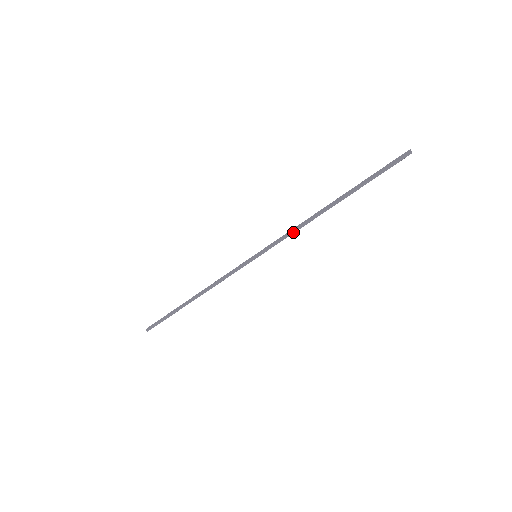
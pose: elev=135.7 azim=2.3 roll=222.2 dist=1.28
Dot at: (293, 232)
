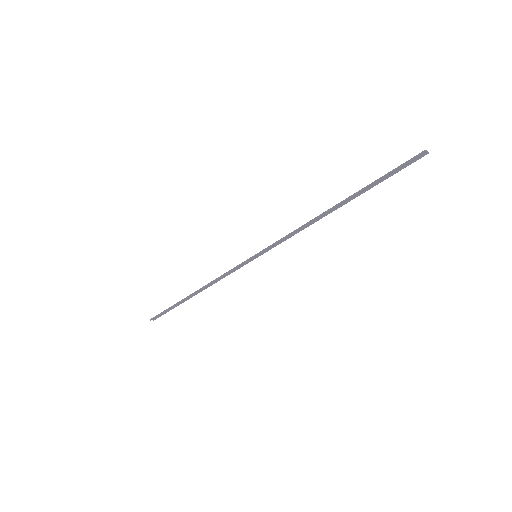
Dot at: (293, 232)
